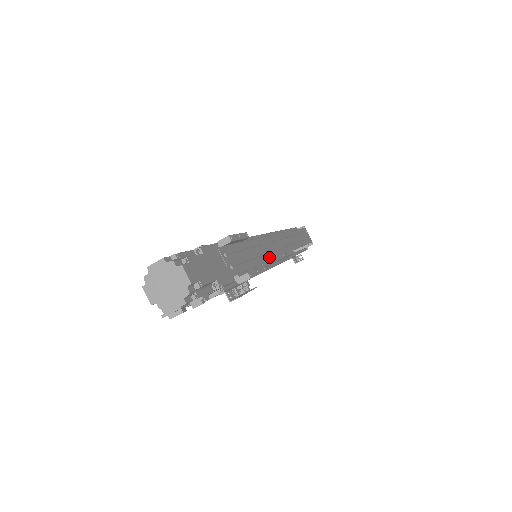
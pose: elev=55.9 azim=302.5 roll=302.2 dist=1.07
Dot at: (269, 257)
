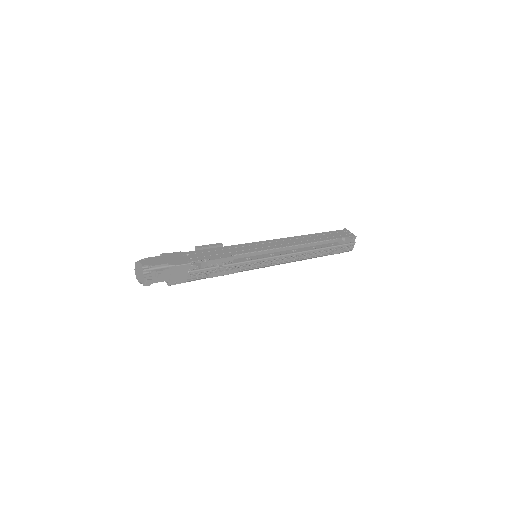
Dot at: (250, 251)
